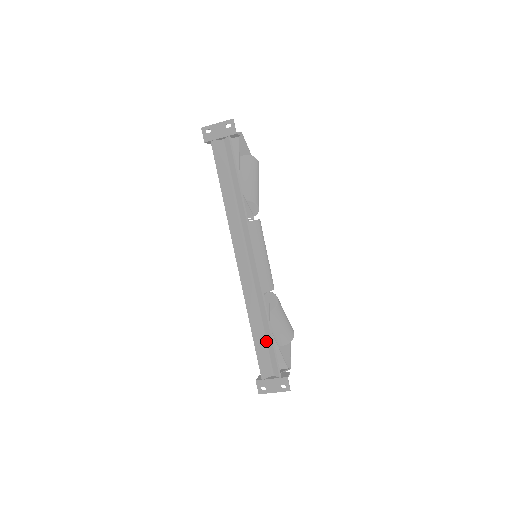
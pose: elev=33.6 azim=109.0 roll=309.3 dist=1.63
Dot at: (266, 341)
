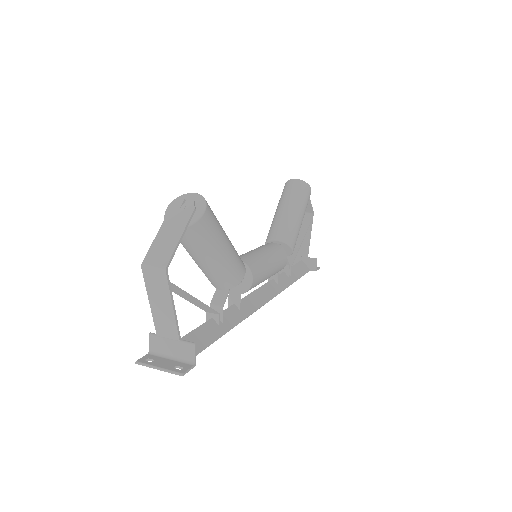
Dot at: occluded
